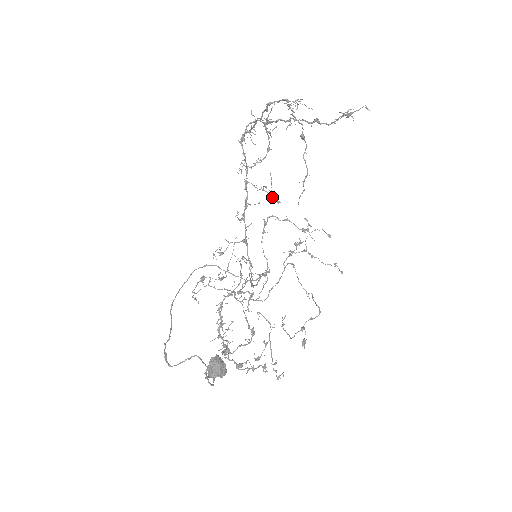
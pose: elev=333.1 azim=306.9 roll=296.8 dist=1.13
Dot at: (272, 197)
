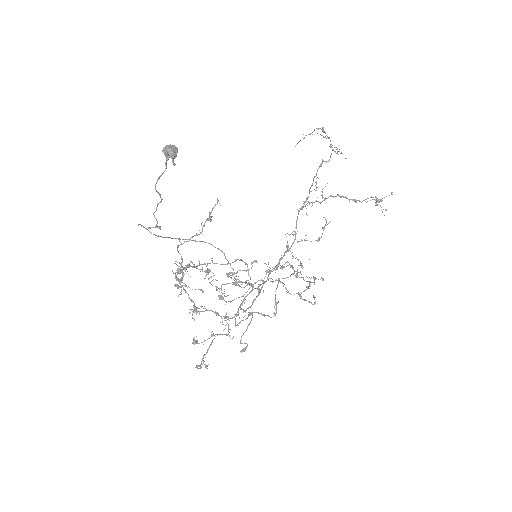
Dot at: (300, 263)
